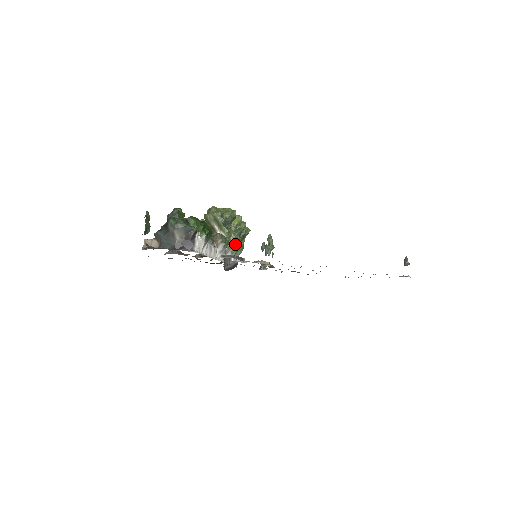
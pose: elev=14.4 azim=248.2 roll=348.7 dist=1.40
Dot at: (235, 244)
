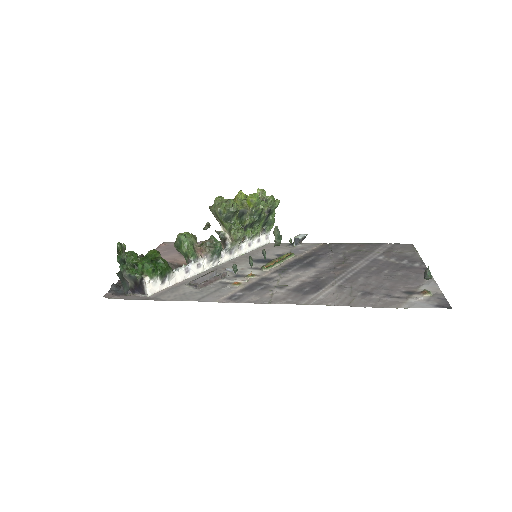
Dot at: (239, 240)
